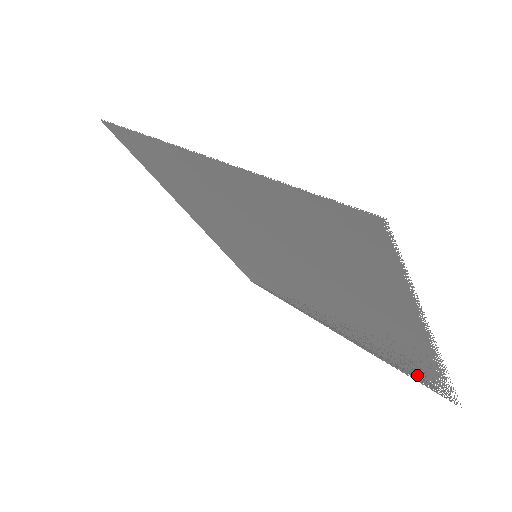
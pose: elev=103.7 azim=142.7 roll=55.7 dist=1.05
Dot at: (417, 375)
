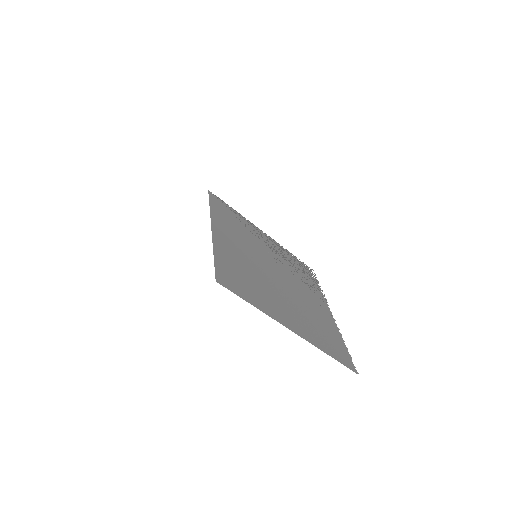
Dot at: (305, 268)
